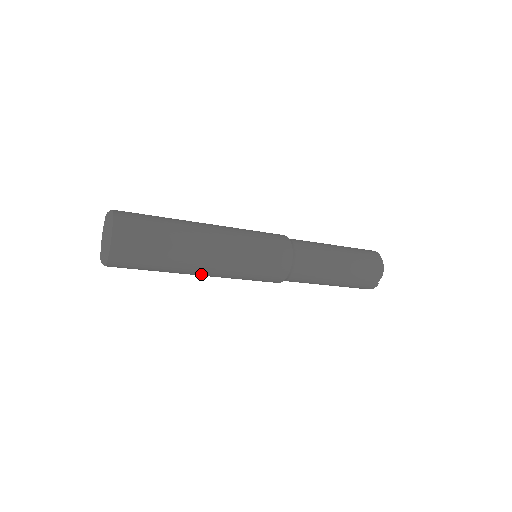
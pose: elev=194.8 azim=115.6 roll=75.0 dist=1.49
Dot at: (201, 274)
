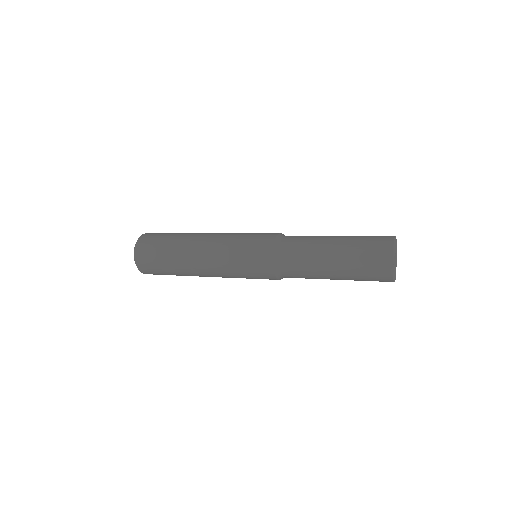
Dot at: (206, 276)
